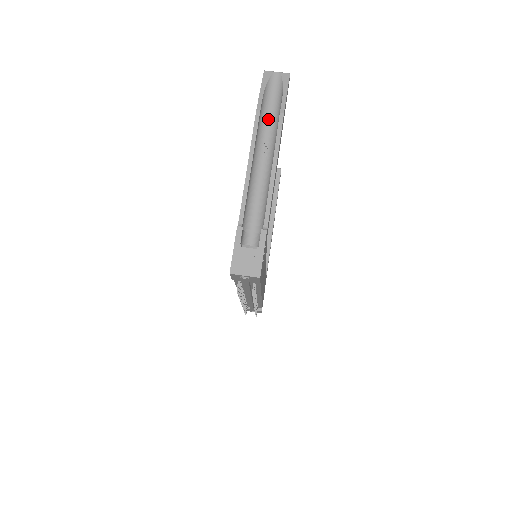
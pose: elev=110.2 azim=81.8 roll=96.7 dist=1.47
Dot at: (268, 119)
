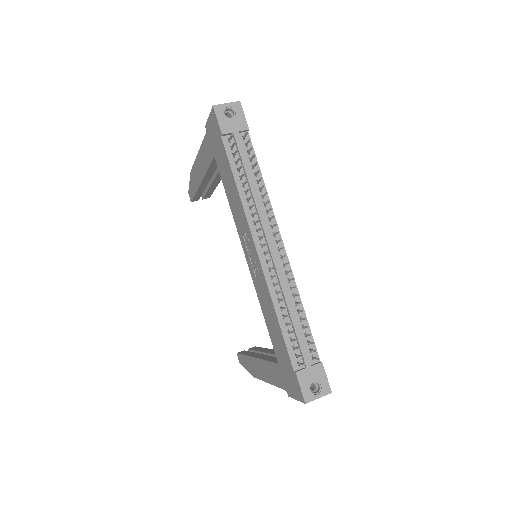
Dot at: occluded
